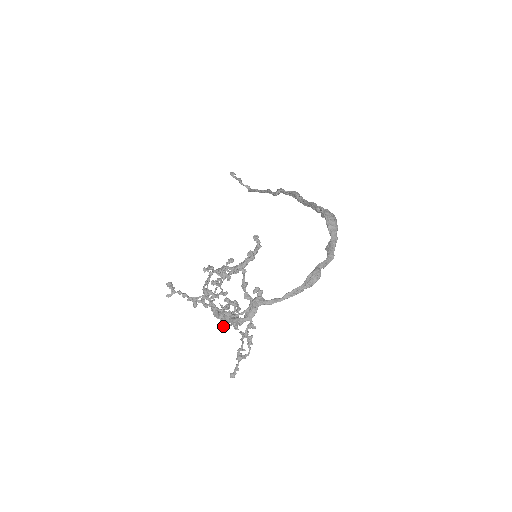
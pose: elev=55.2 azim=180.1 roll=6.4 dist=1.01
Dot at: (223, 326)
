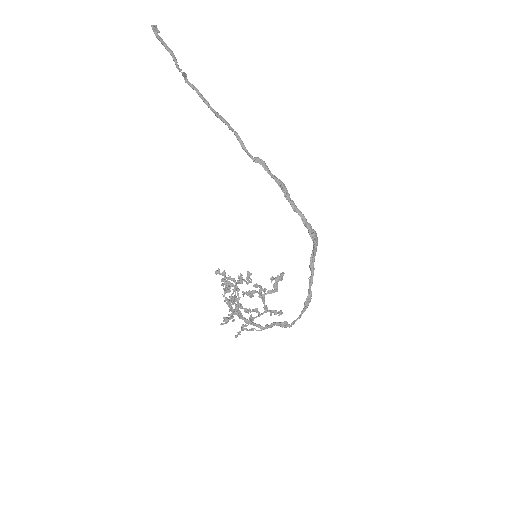
Dot at: occluded
